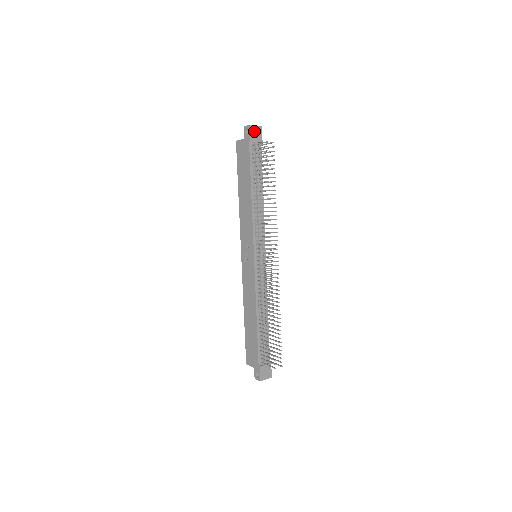
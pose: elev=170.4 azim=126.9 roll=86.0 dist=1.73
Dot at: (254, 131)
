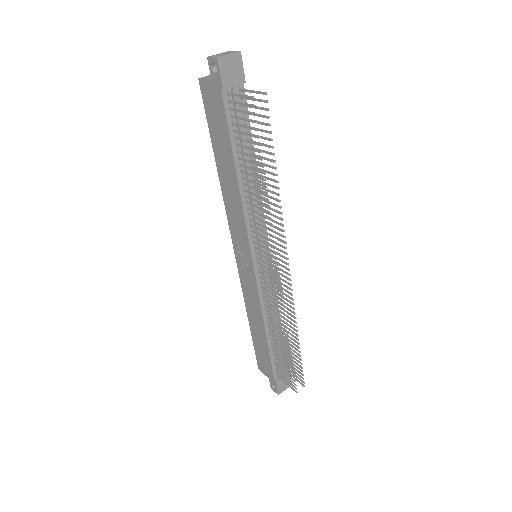
Dot at: (227, 66)
